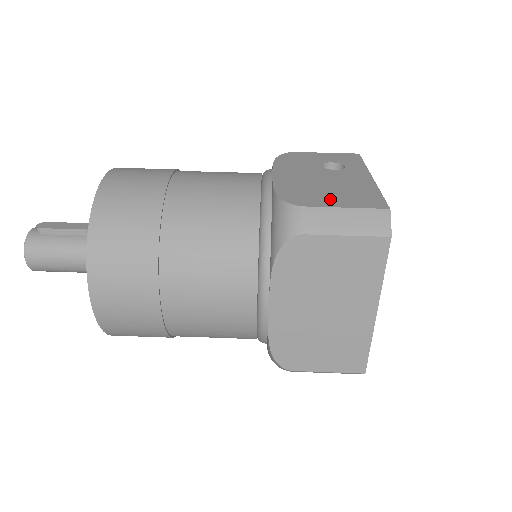
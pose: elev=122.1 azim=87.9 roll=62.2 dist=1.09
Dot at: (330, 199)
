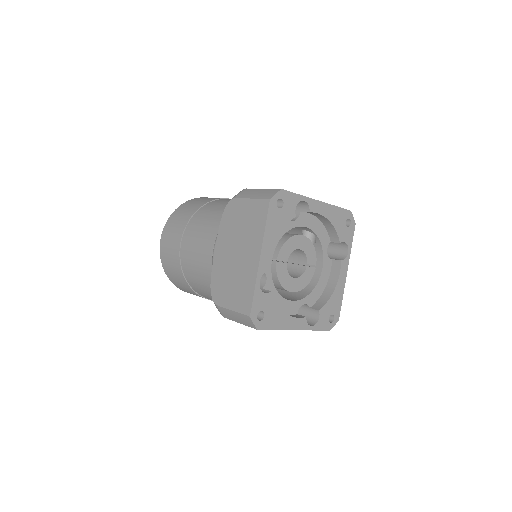
Dot at: occluded
